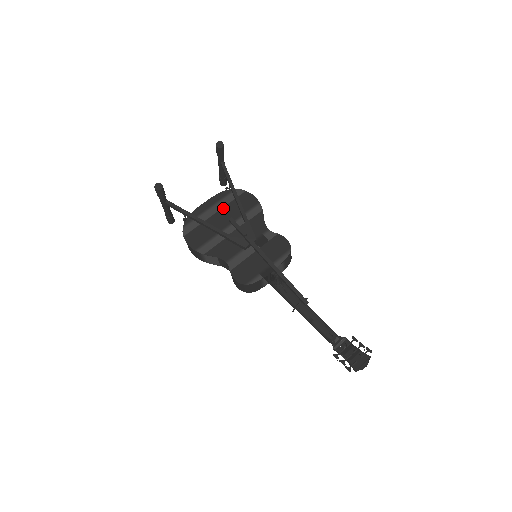
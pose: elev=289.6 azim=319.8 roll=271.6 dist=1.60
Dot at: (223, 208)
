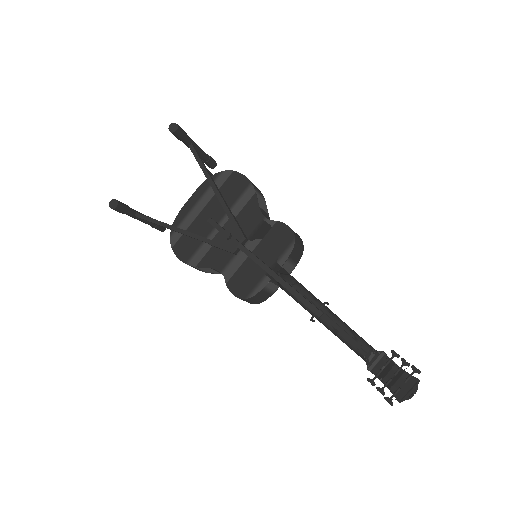
Dot at: (210, 201)
